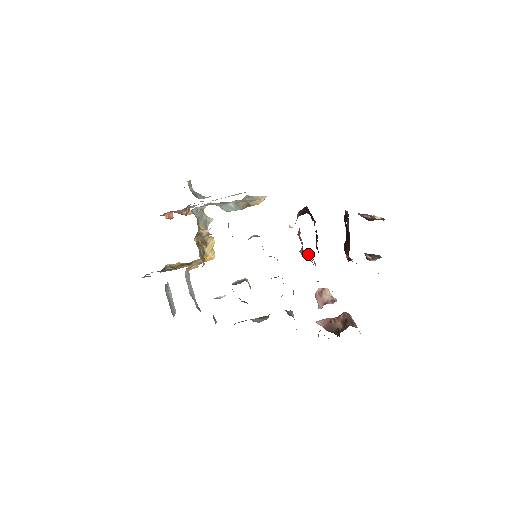
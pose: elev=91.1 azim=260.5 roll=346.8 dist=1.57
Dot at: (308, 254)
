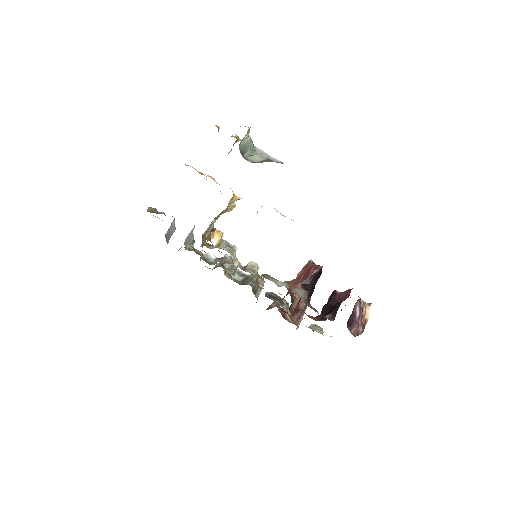
Dot at: occluded
